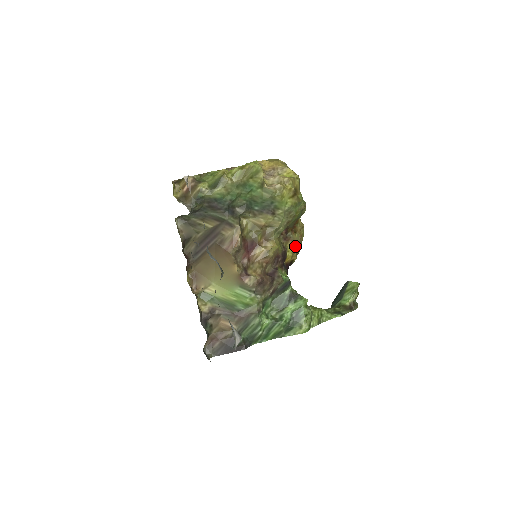
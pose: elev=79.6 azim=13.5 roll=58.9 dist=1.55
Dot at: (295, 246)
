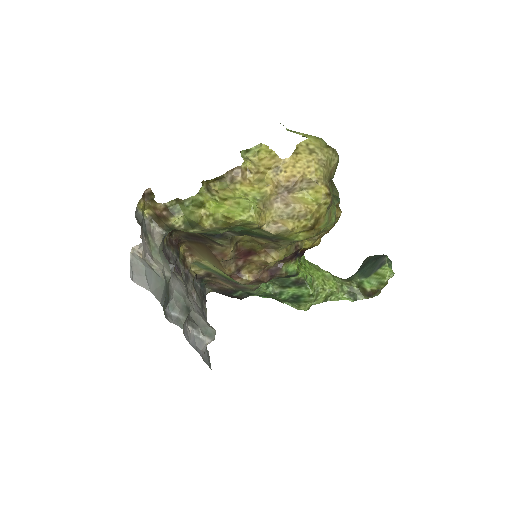
Dot at: occluded
